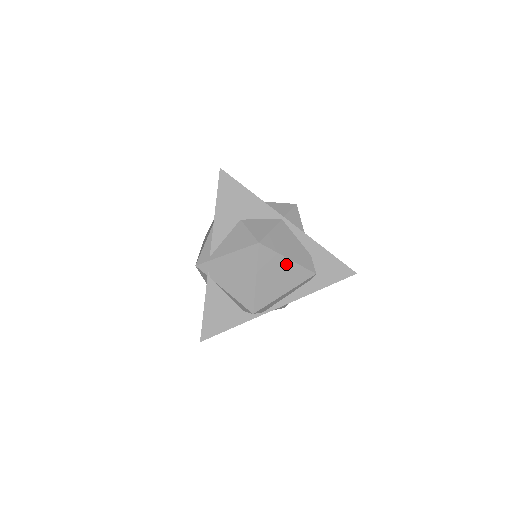
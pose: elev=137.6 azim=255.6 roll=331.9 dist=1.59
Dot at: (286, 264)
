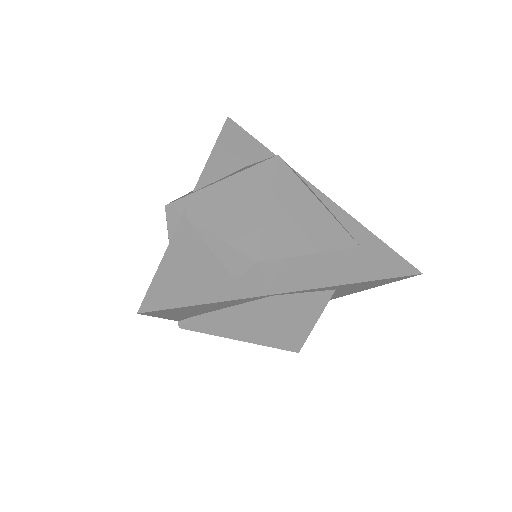
Dot at: (315, 207)
